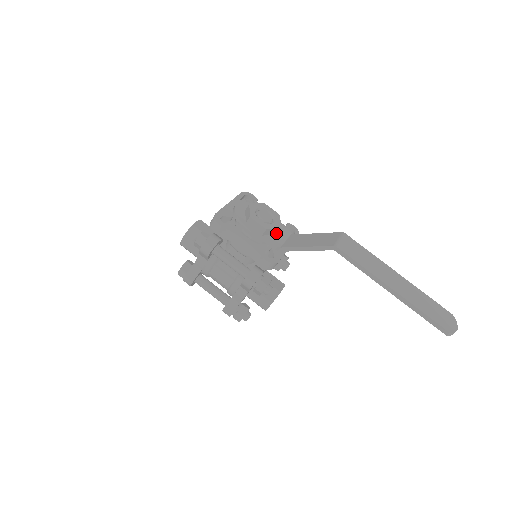
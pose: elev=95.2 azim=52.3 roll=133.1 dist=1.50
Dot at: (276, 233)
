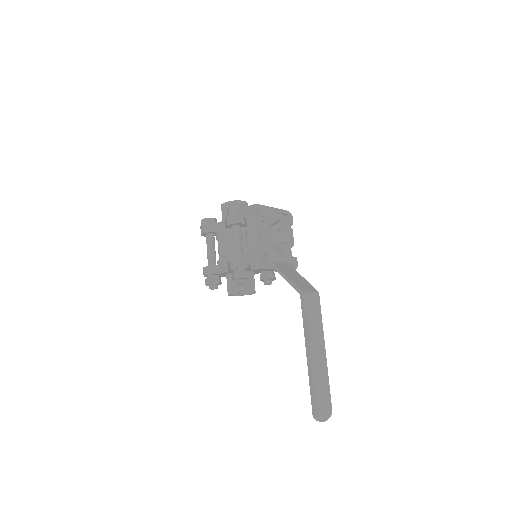
Dot at: (280, 252)
